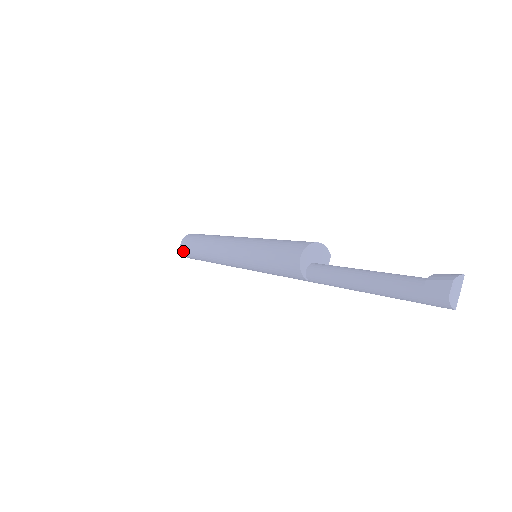
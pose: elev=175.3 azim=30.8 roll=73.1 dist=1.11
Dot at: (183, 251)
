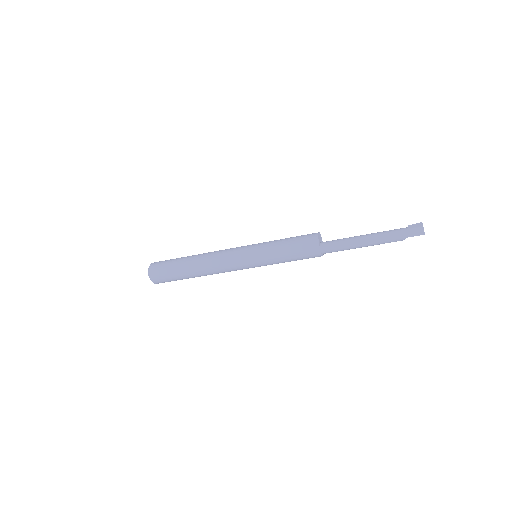
Dot at: (153, 271)
